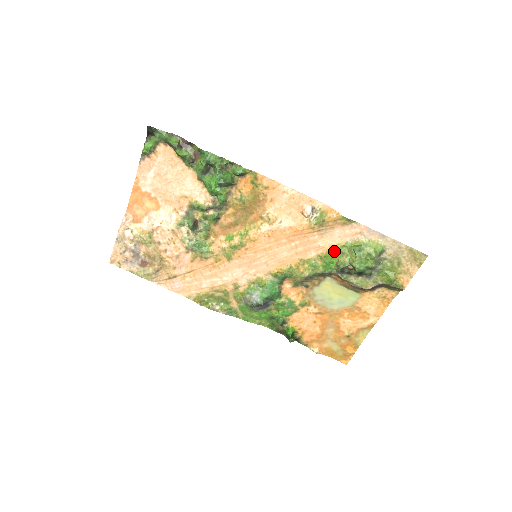
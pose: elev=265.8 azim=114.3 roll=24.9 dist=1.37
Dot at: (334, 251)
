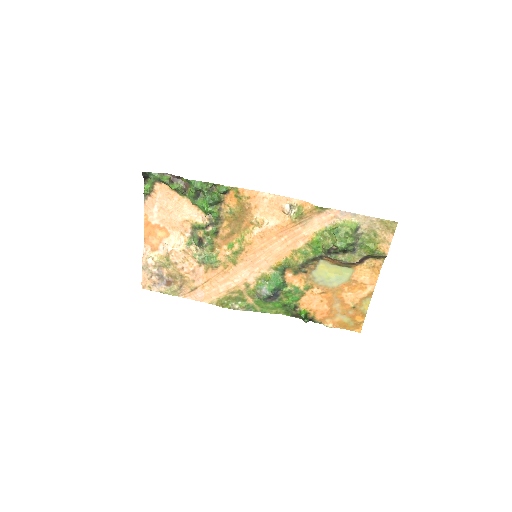
Dot at: (317, 237)
